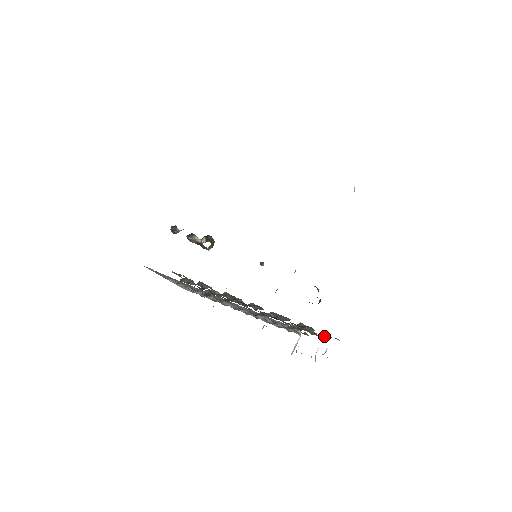
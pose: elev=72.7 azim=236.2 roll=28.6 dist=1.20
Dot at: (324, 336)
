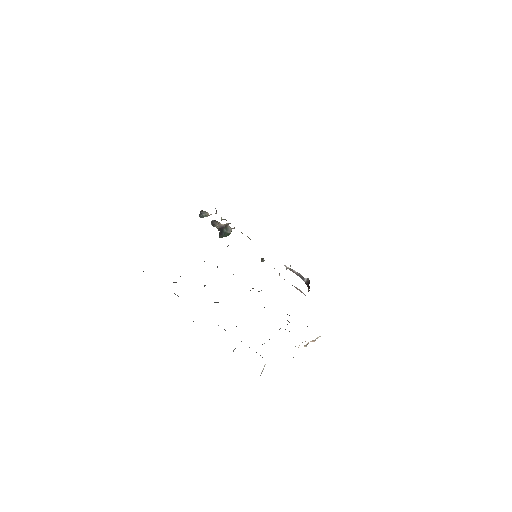
Dot at: occluded
